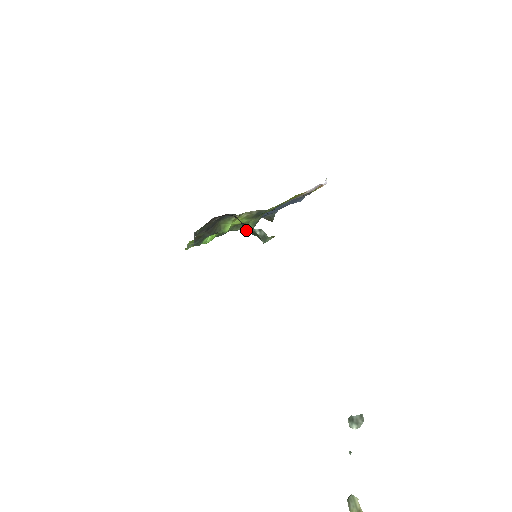
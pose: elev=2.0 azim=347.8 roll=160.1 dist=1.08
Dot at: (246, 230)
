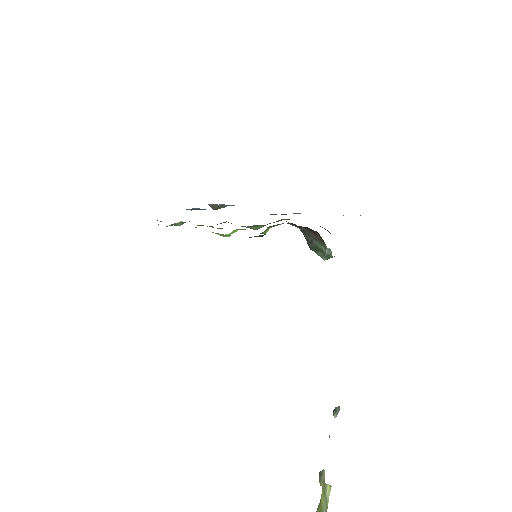
Dot at: (312, 245)
